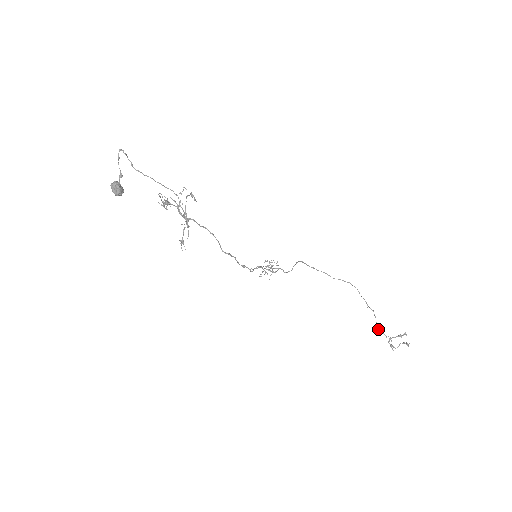
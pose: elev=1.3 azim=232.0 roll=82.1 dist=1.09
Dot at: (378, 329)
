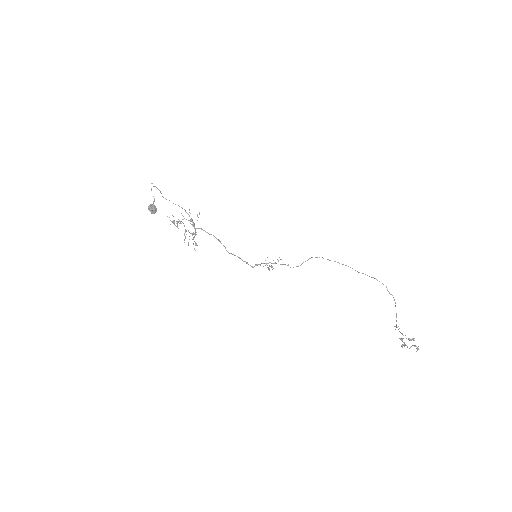
Dot at: (395, 326)
